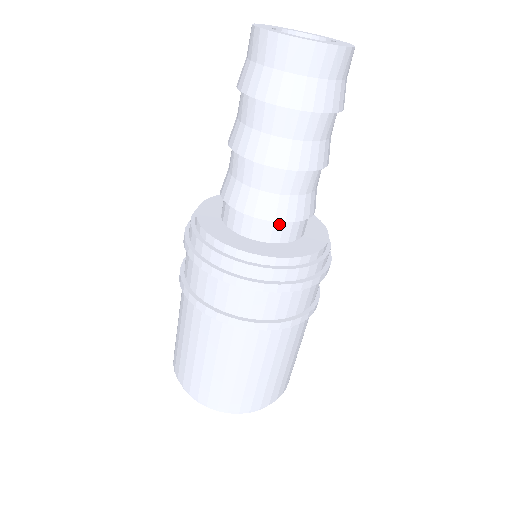
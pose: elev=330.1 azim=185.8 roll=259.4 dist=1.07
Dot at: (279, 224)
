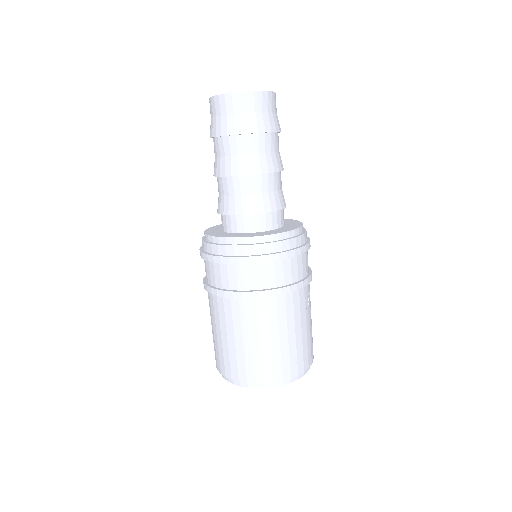
Dot at: (254, 217)
